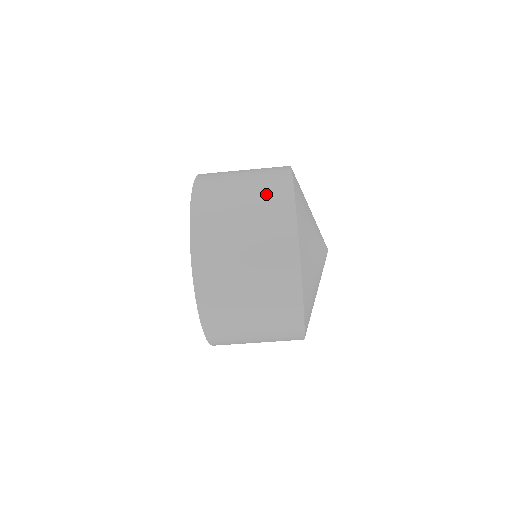
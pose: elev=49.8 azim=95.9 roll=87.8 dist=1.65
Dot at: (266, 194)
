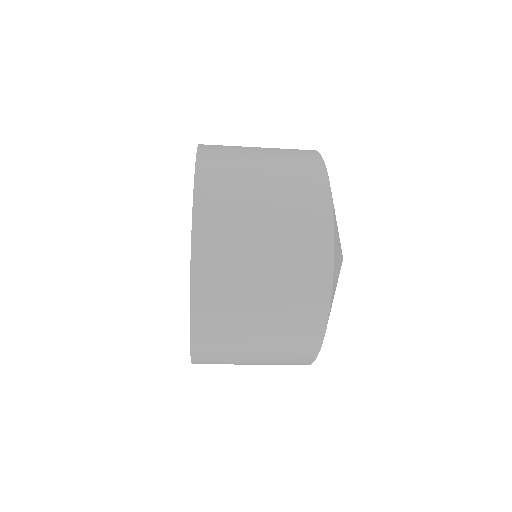
Dot at: (296, 219)
